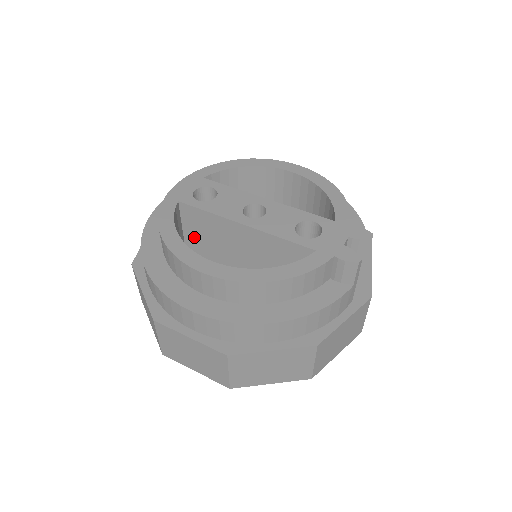
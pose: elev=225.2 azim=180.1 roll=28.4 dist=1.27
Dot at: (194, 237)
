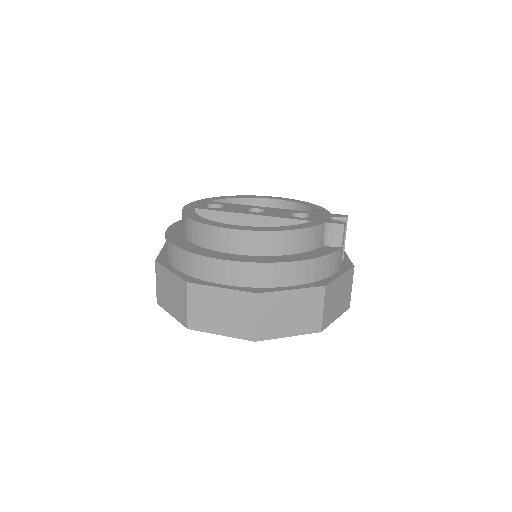
Dot at: occluded
